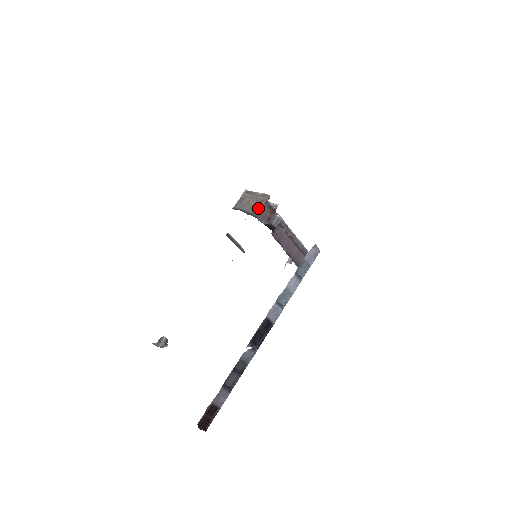
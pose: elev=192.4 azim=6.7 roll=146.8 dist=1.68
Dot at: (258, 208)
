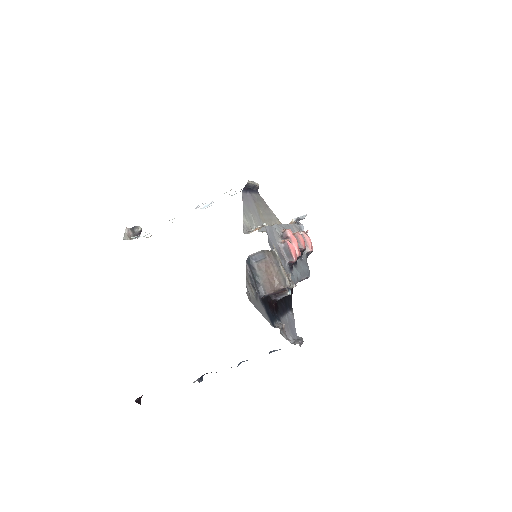
Dot at: (271, 290)
